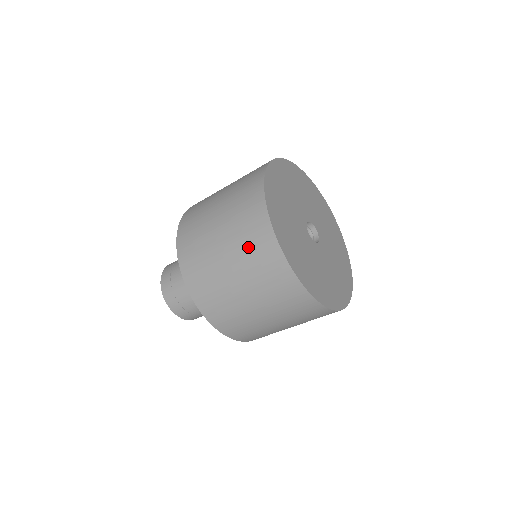
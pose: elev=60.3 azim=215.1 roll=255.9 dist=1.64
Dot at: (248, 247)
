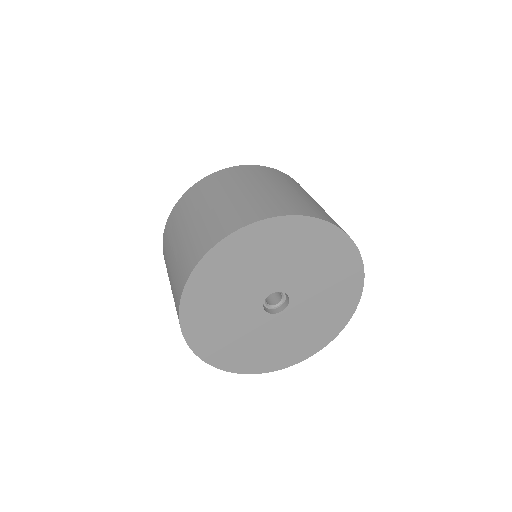
Dot at: (174, 284)
